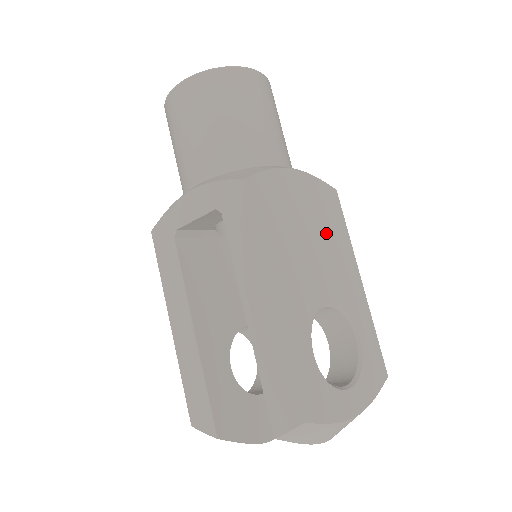
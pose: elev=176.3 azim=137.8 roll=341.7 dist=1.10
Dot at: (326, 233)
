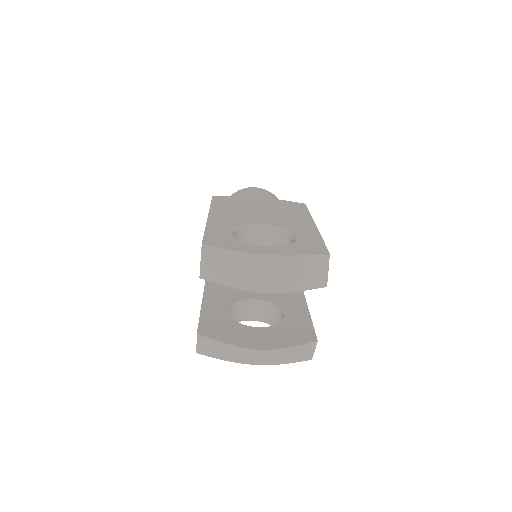
Dot at: (281, 211)
